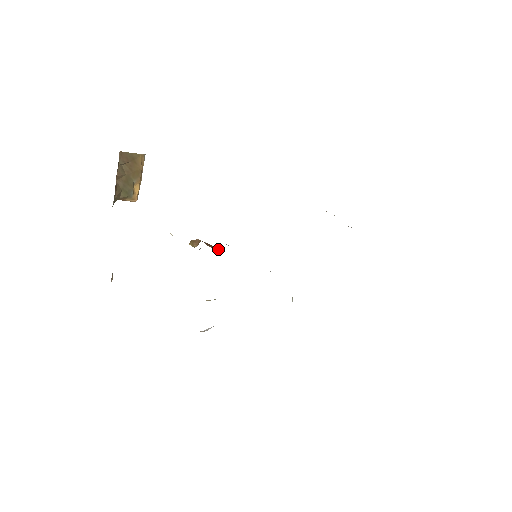
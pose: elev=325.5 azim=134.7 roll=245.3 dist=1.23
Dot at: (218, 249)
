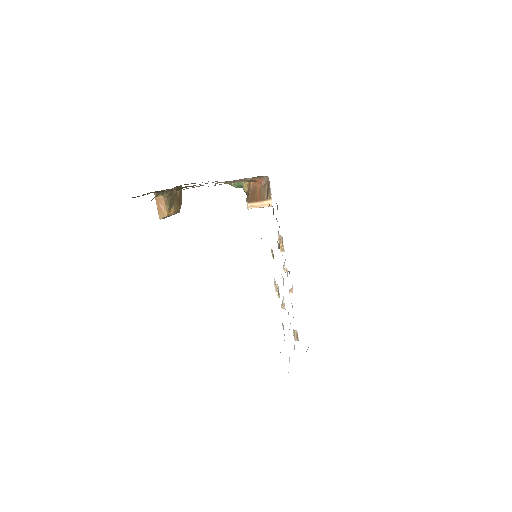
Dot at: (264, 192)
